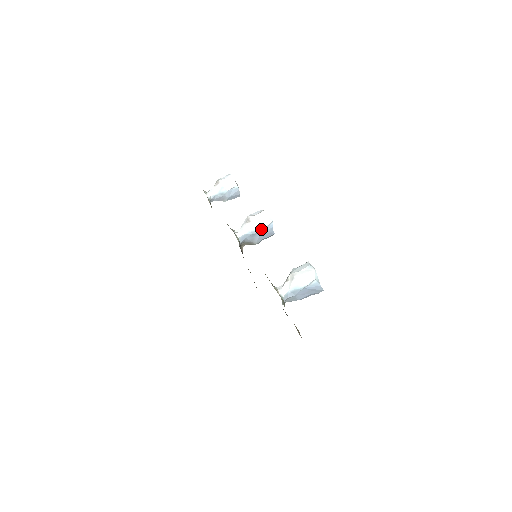
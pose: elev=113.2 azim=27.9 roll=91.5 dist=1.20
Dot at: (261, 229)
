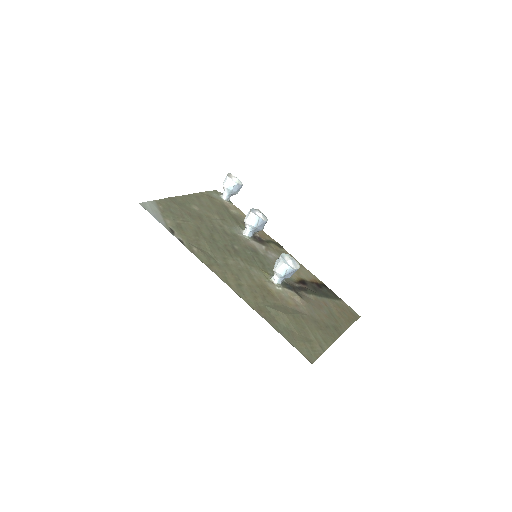
Dot at: (256, 226)
